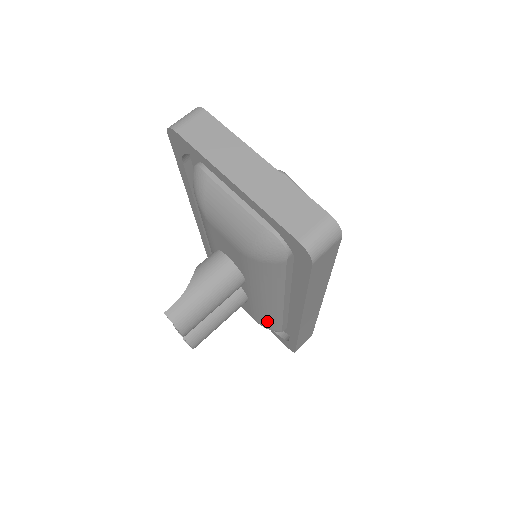
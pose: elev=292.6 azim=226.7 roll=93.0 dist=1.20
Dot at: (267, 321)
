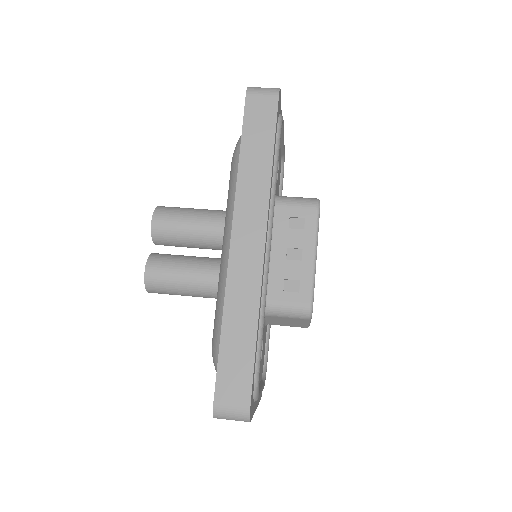
Dot at: (217, 319)
